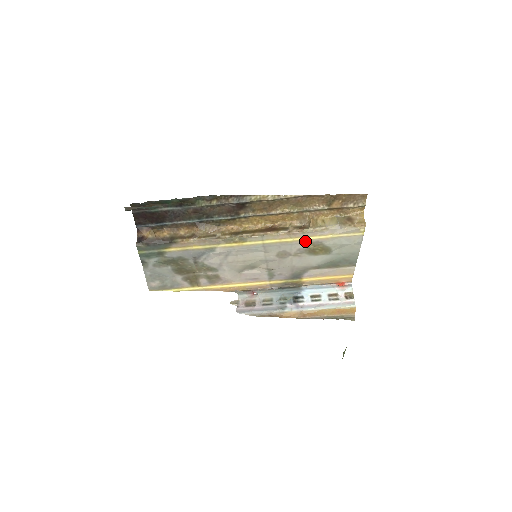
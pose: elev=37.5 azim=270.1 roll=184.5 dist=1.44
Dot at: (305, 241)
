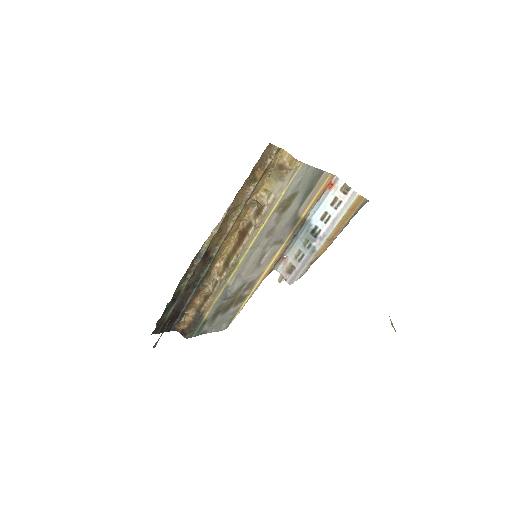
Dot at: (272, 214)
